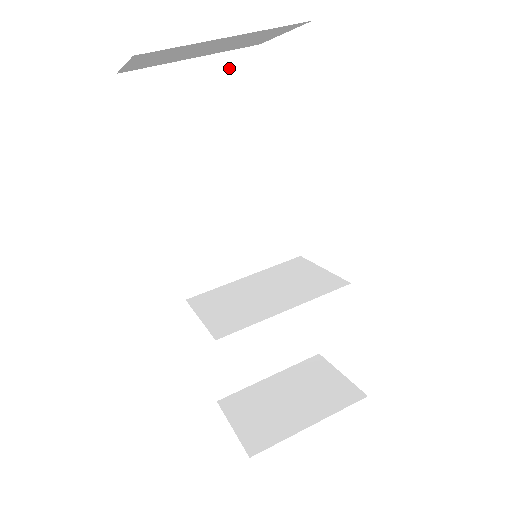
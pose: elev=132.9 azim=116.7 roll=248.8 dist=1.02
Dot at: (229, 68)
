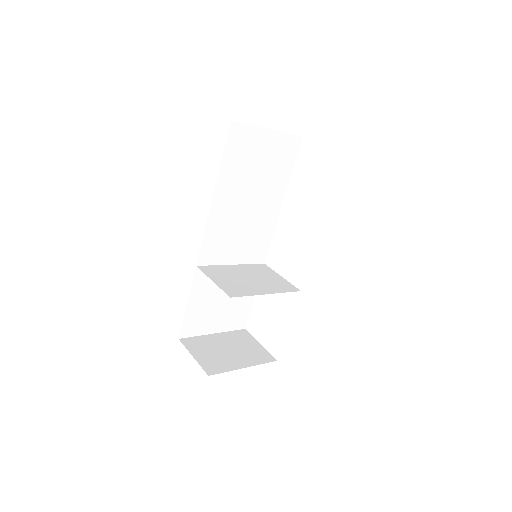
Dot at: (283, 142)
